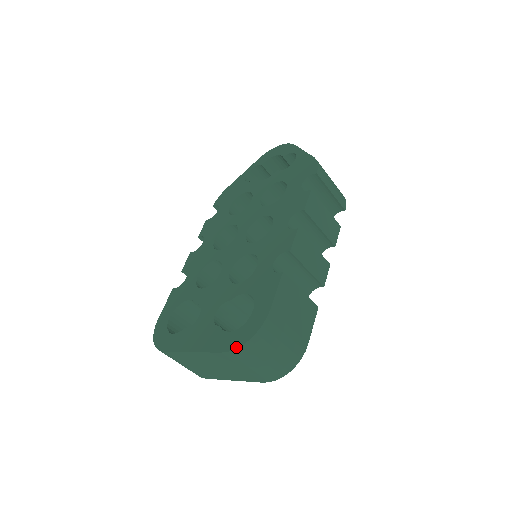
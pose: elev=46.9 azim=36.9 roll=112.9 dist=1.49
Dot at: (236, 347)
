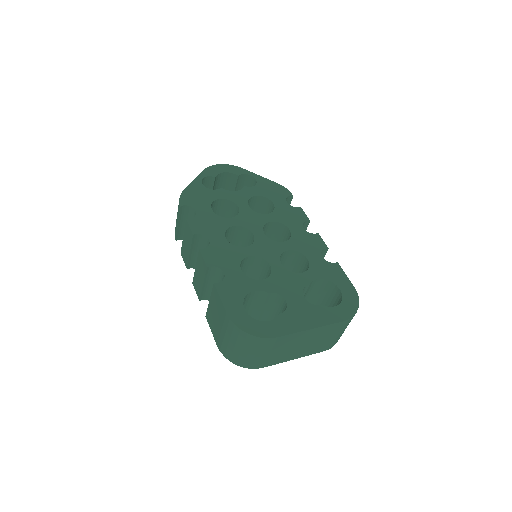
Dot at: (353, 314)
